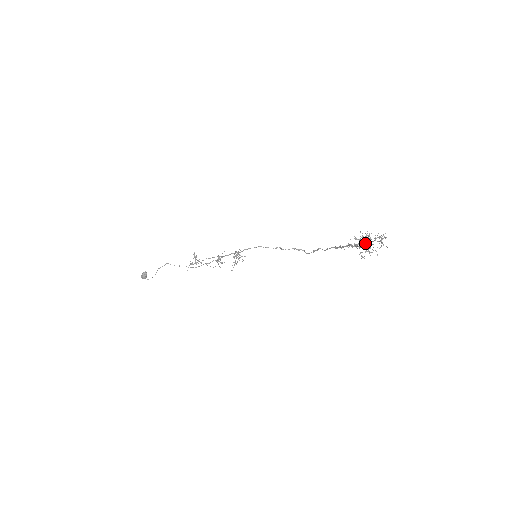
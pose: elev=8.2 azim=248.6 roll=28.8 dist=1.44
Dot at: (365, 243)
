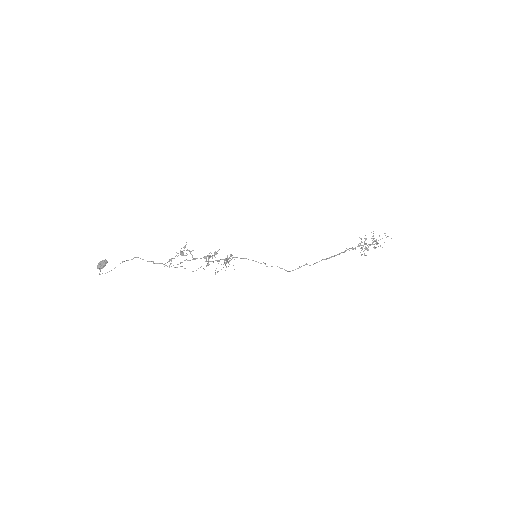
Dot at: occluded
